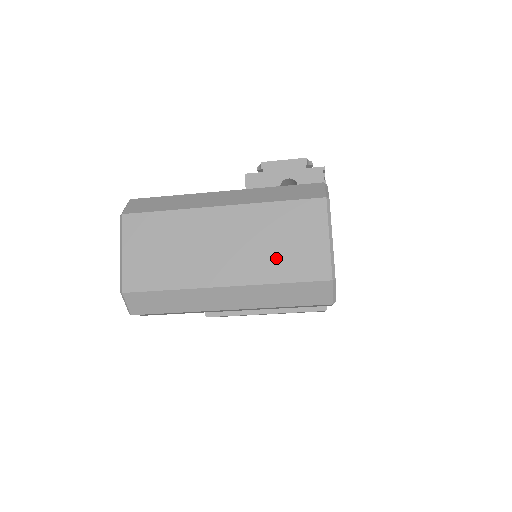
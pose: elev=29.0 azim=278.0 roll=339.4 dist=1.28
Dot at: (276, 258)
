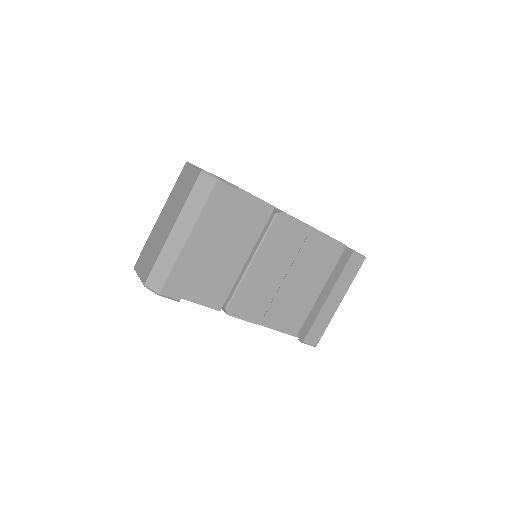
Dot at: (182, 196)
